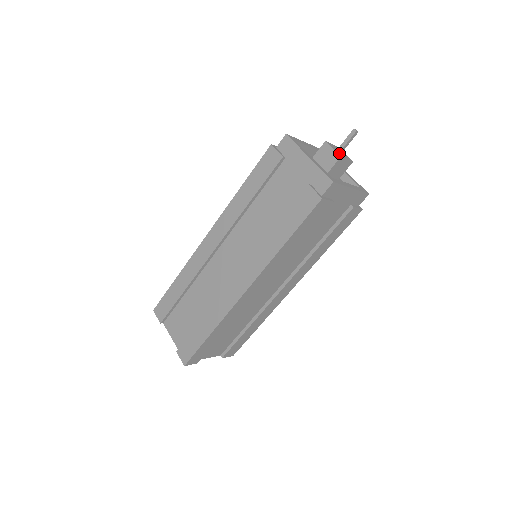
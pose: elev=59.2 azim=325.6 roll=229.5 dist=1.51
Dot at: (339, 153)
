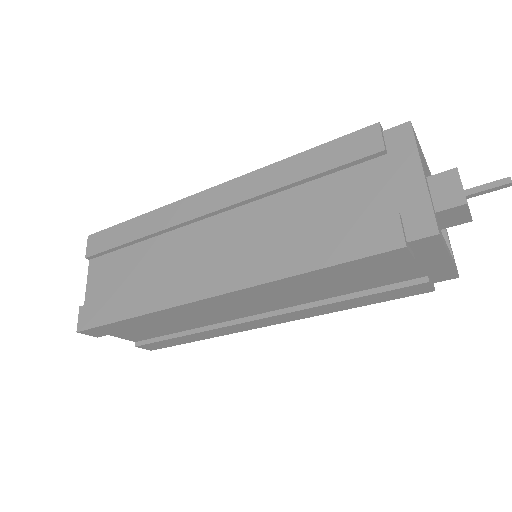
Dot at: occluded
